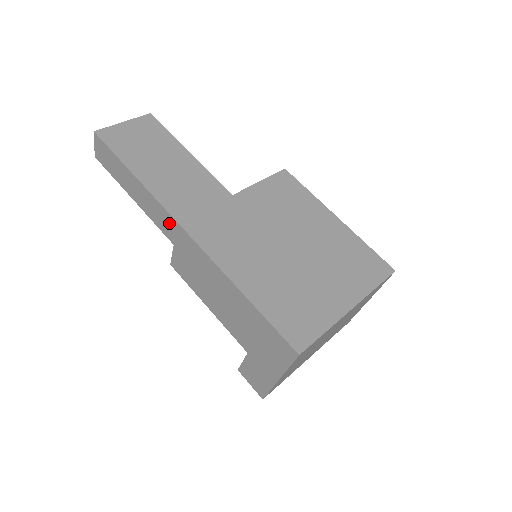
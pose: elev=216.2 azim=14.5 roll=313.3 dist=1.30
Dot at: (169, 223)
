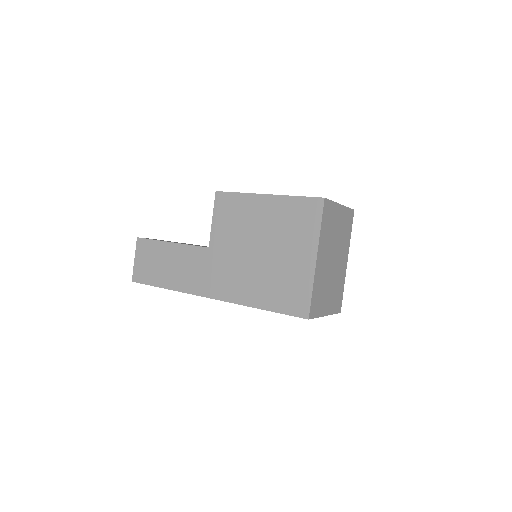
Dot at: occluded
